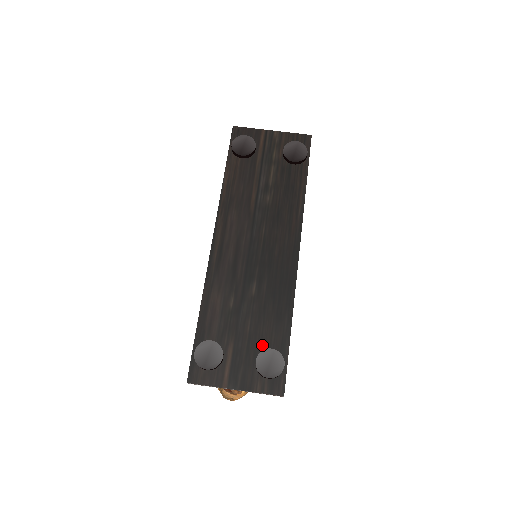
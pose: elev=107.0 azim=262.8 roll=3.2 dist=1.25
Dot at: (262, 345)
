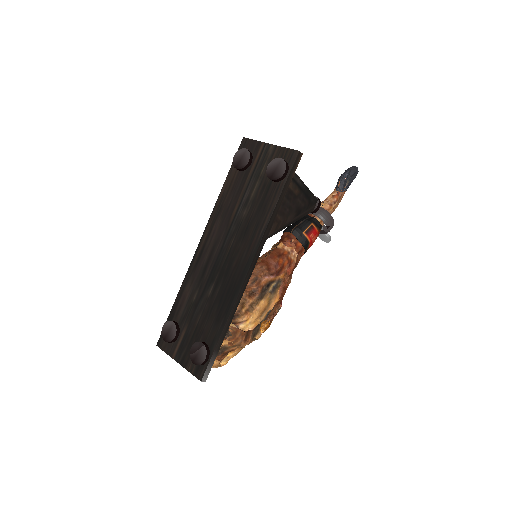
Dot at: (201, 337)
